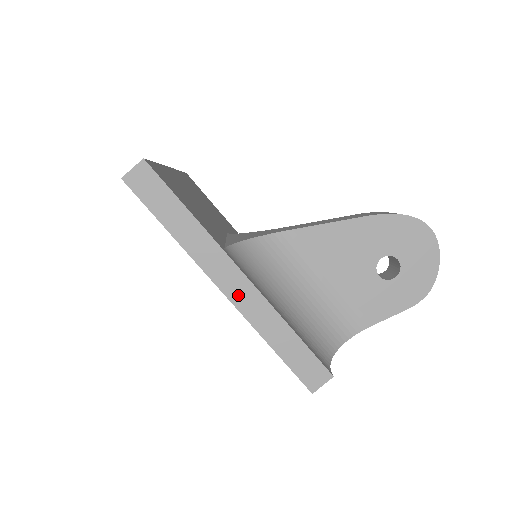
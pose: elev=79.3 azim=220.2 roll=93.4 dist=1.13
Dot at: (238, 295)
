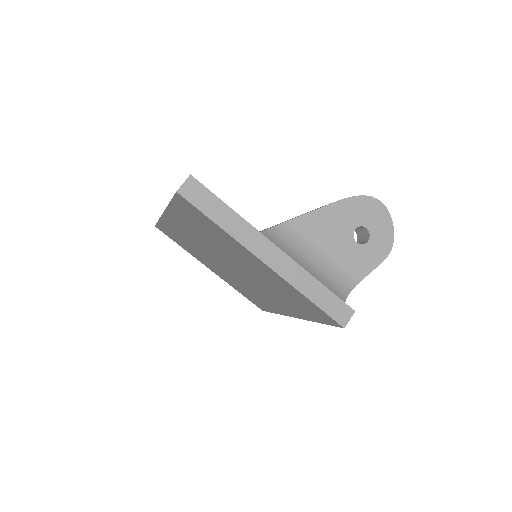
Dot at: (277, 264)
